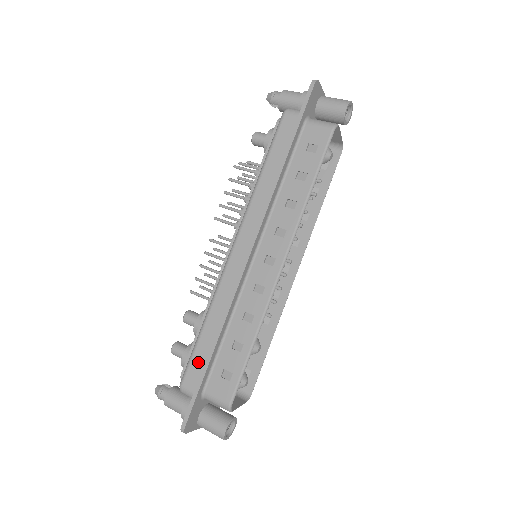
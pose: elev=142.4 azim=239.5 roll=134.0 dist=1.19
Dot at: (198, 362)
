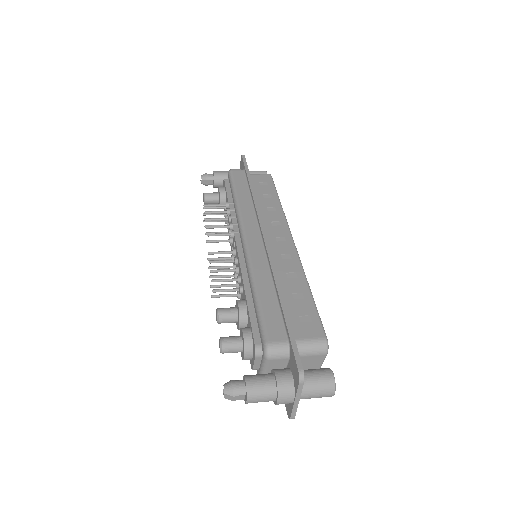
Dot at: (272, 317)
